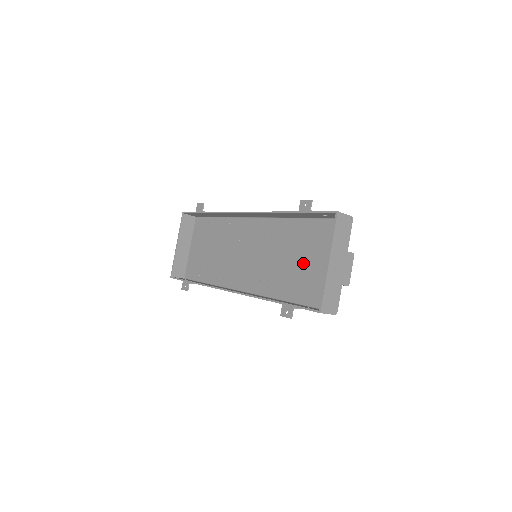
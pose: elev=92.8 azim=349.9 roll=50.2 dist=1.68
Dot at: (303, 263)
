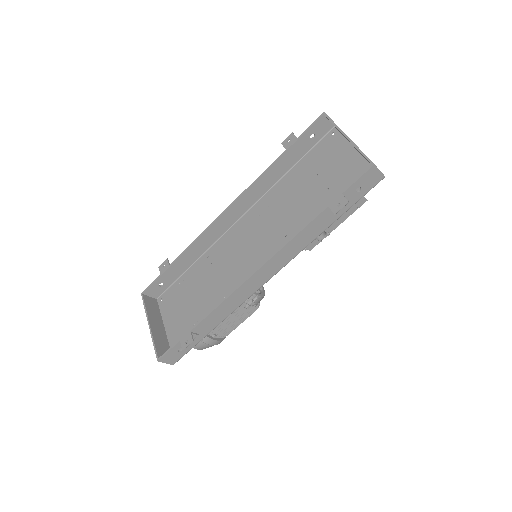
Dot at: (317, 189)
